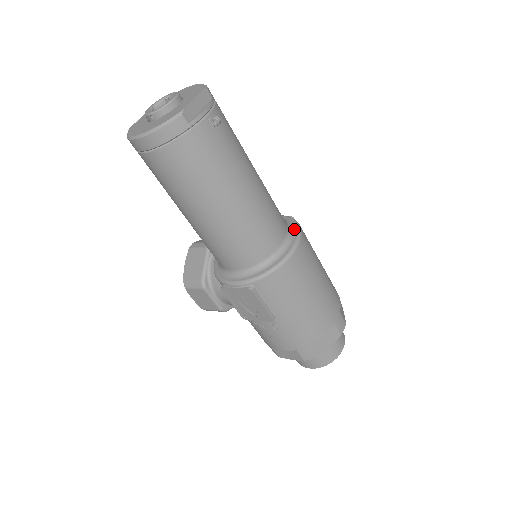
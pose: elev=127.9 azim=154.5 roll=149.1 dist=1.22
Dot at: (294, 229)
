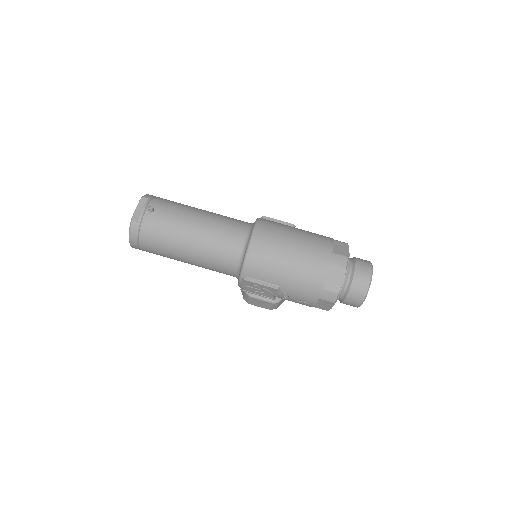
Dot at: (253, 225)
